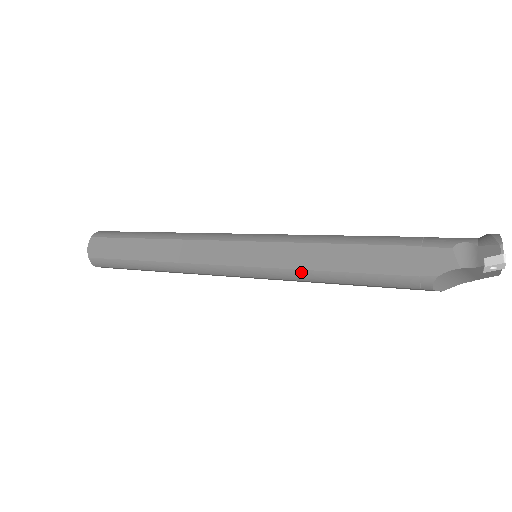
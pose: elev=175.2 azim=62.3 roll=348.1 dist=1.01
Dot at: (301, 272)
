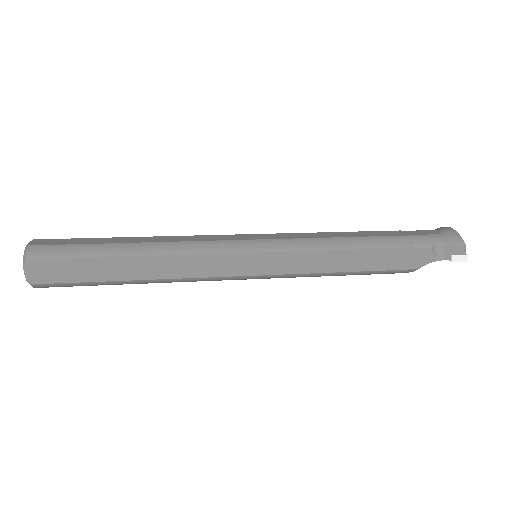
Dot at: (313, 274)
